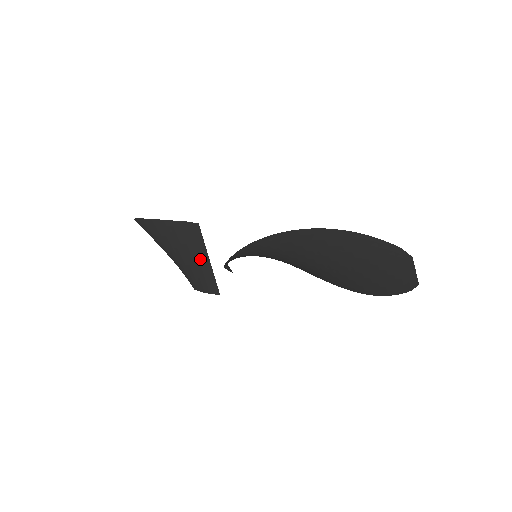
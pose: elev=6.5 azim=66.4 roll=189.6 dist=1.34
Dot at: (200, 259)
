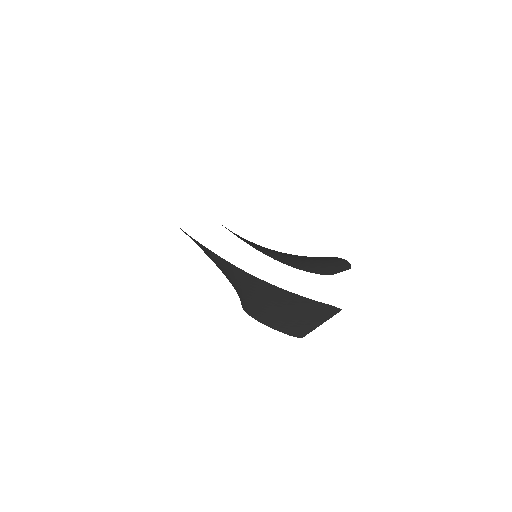
Dot at: (311, 322)
